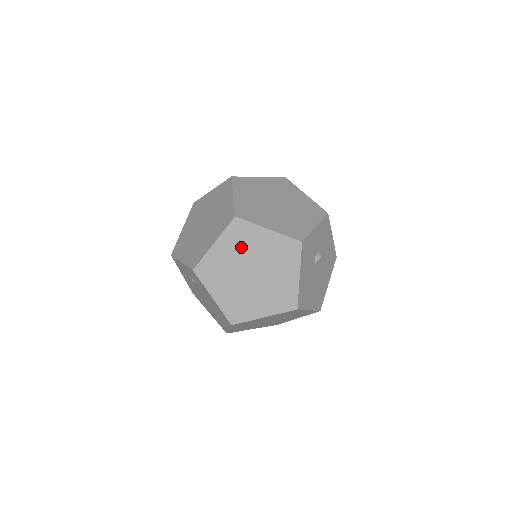
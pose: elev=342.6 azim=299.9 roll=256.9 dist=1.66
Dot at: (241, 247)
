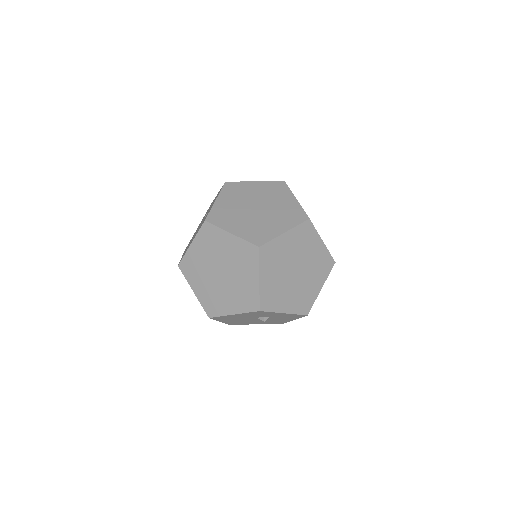
Dot at: (237, 259)
